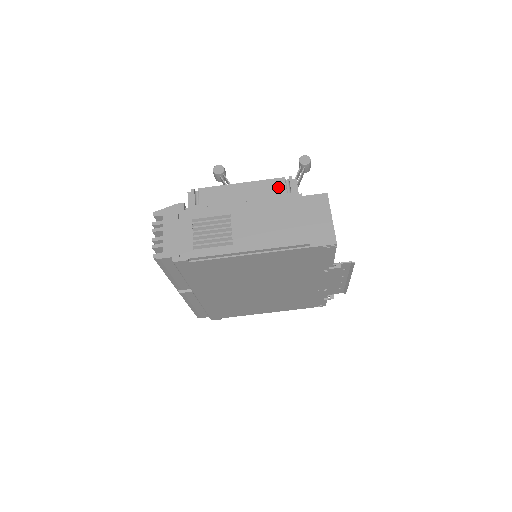
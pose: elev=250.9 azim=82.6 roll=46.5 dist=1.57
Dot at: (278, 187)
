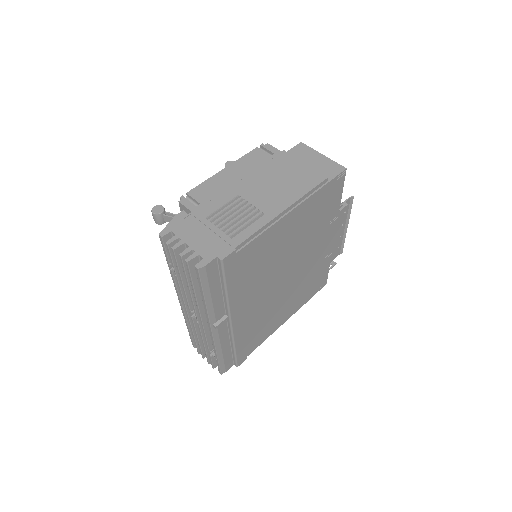
Dot at: (259, 156)
